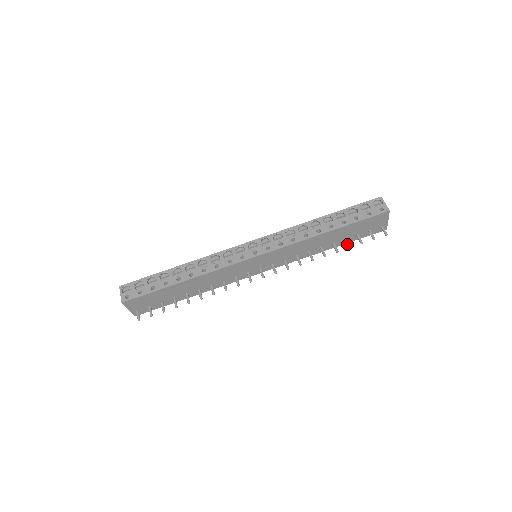
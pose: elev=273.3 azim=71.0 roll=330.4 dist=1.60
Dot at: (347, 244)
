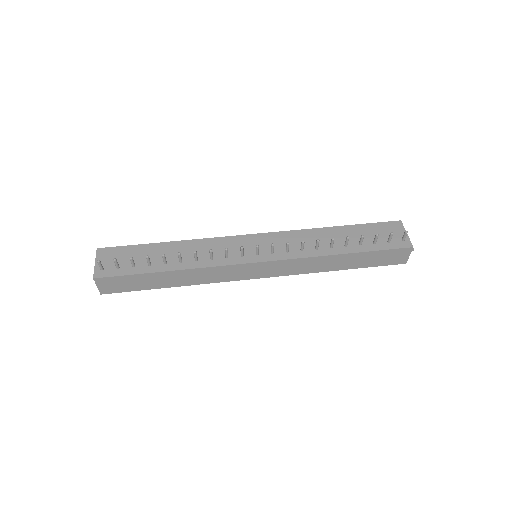
Dot at: (360, 238)
